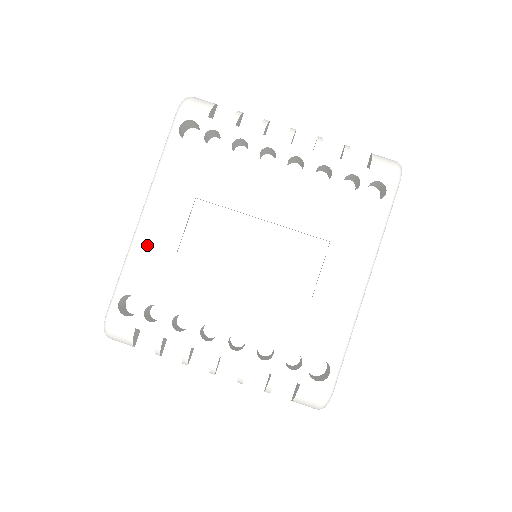
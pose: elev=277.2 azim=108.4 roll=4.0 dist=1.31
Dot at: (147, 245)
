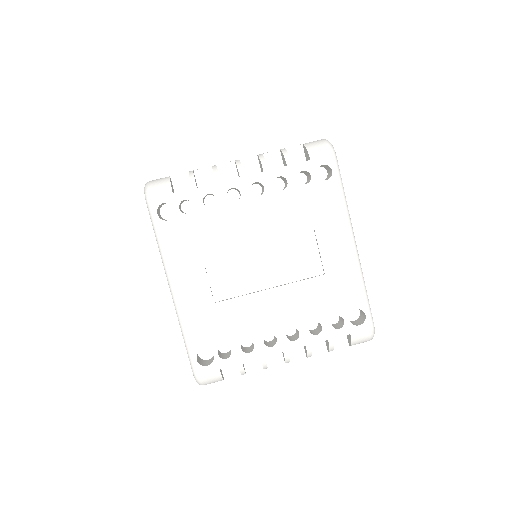
Dot at: (190, 310)
